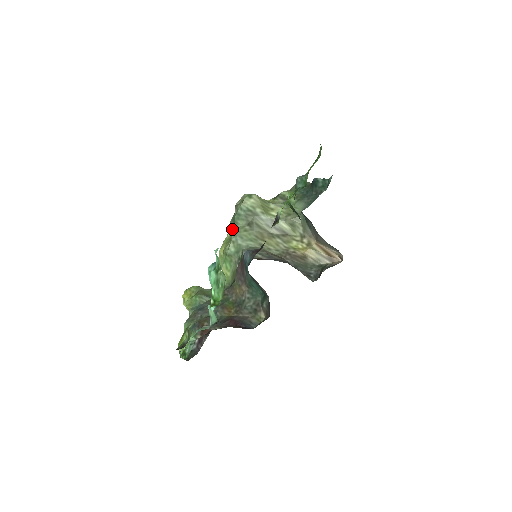
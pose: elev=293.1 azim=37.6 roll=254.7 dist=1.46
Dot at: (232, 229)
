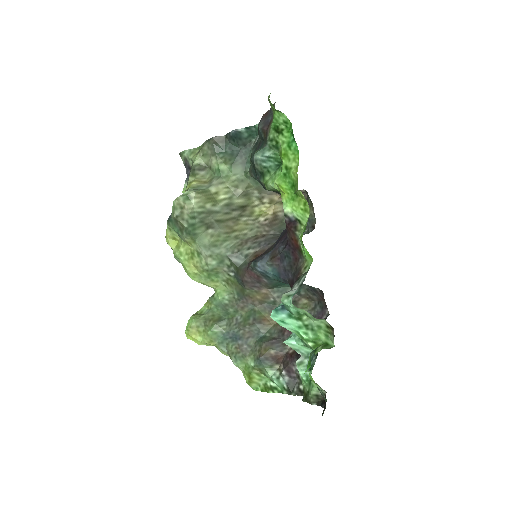
Dot at: (191, 242)
